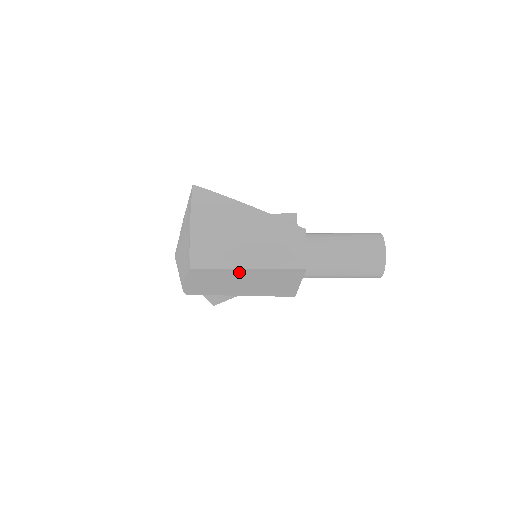
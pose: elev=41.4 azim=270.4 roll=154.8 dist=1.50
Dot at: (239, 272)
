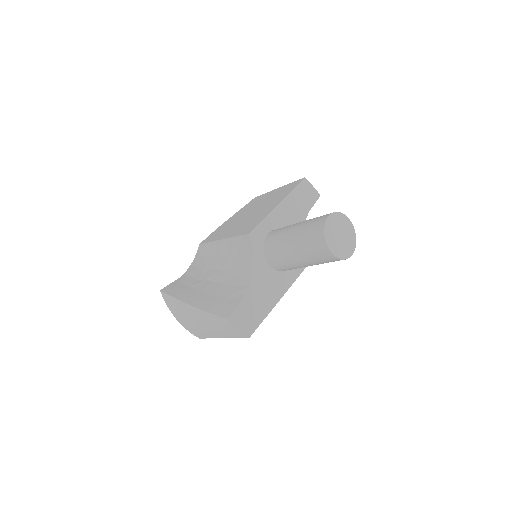
Dot at: occluded
